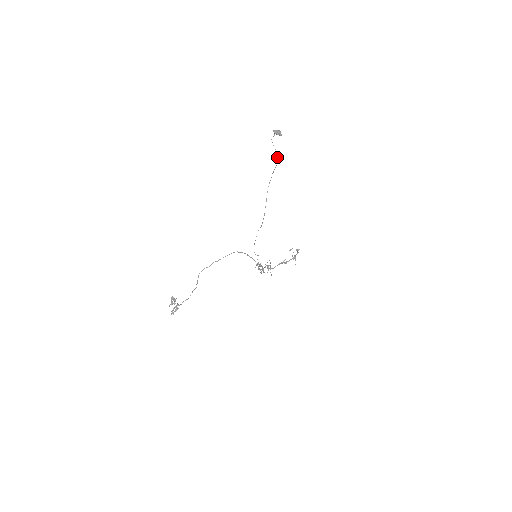
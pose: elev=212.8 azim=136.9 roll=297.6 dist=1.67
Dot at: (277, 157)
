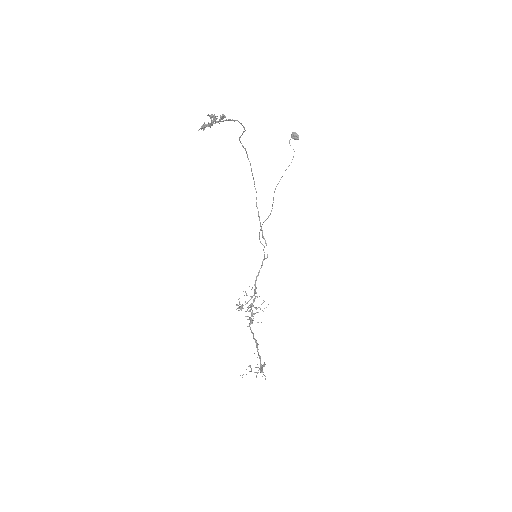
Dot at: occluded
